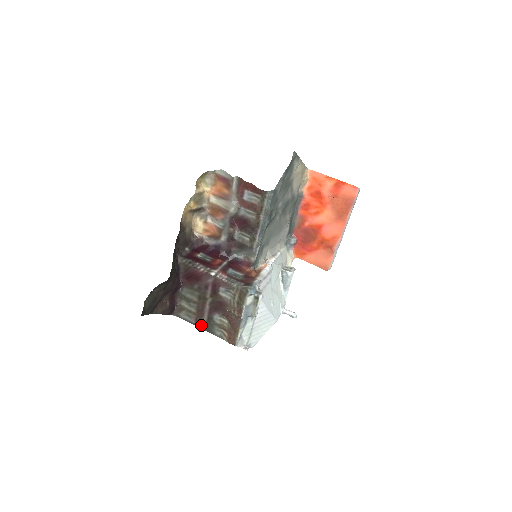
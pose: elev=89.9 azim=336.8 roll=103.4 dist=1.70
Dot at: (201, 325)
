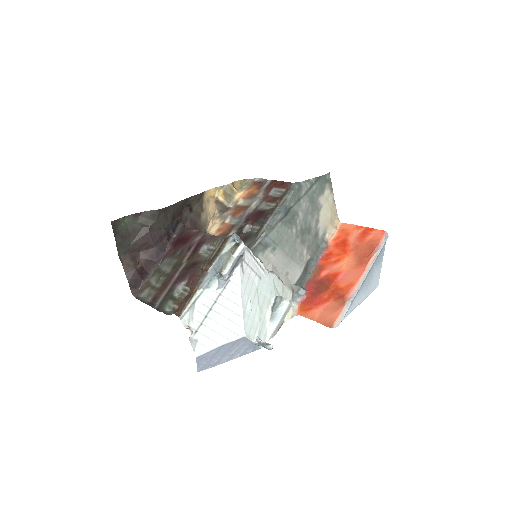
Dot at: (155, 303)
